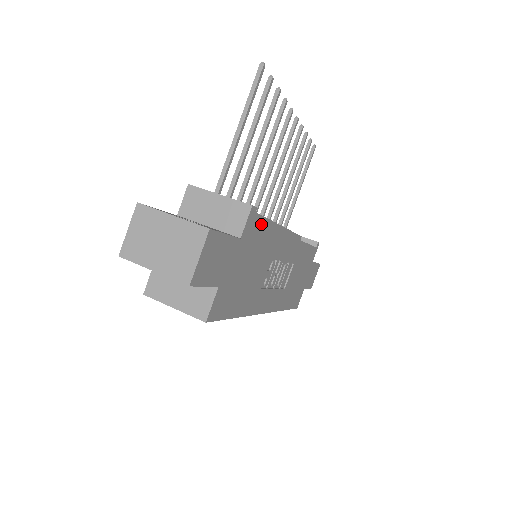
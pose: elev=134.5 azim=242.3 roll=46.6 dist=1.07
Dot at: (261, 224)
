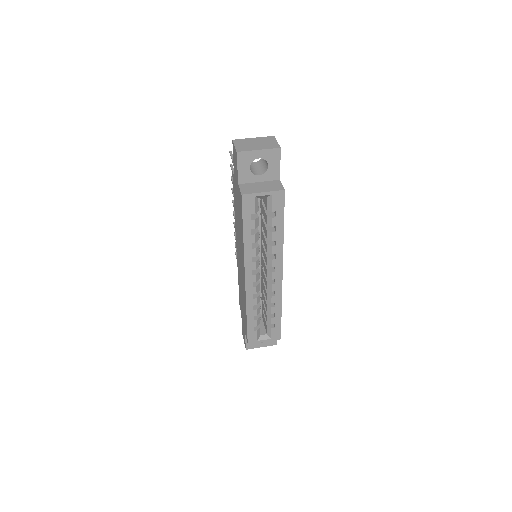
Dot at: occluded
